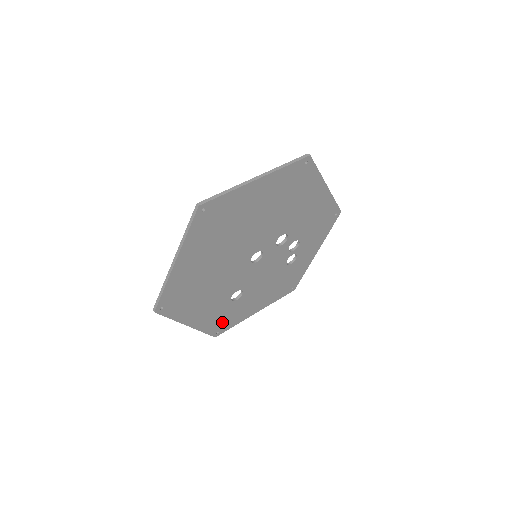
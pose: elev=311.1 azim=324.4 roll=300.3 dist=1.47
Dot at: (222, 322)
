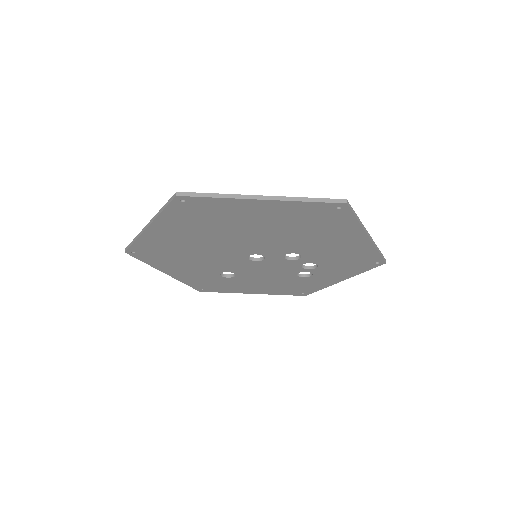
Dot at: (209, 285)
